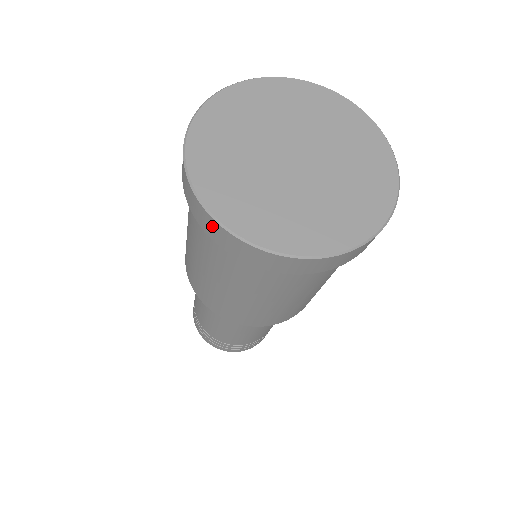
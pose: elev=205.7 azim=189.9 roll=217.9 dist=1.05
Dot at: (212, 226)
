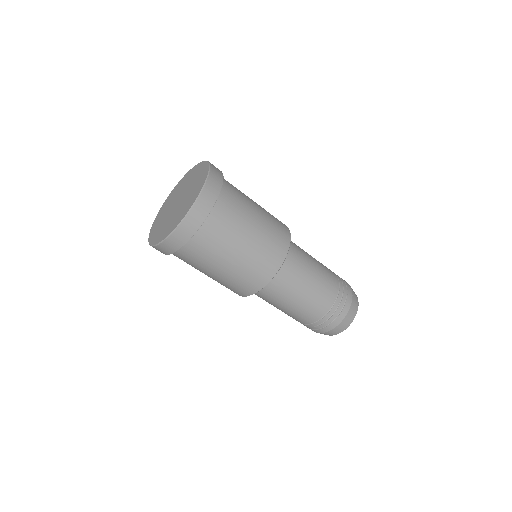
Dot at: occluded
